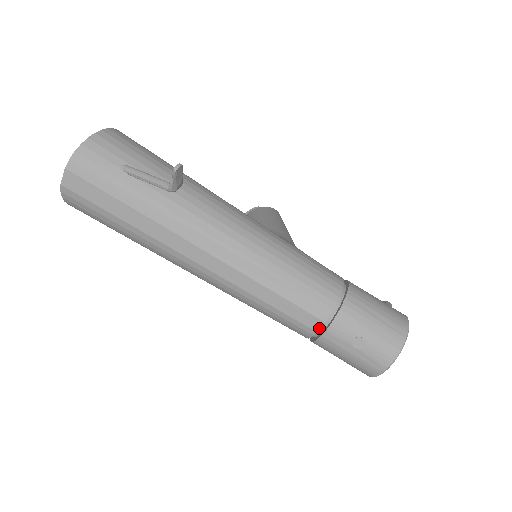
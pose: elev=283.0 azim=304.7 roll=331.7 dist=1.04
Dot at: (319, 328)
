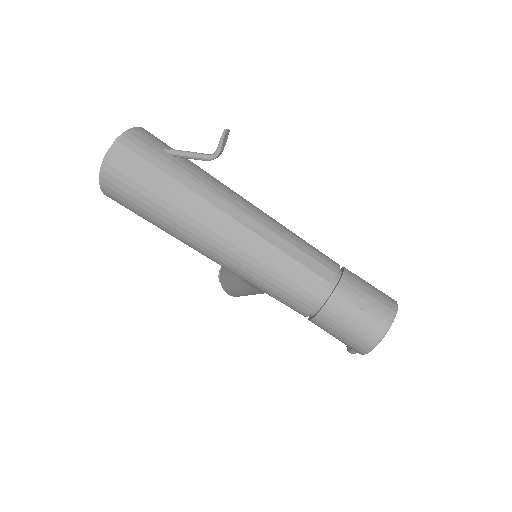
Dot at: (327, 290)
